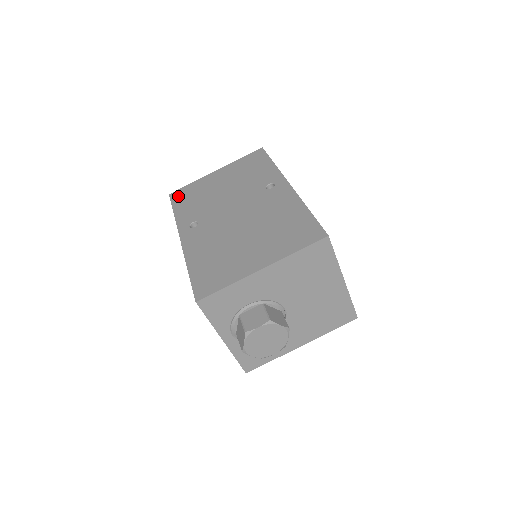
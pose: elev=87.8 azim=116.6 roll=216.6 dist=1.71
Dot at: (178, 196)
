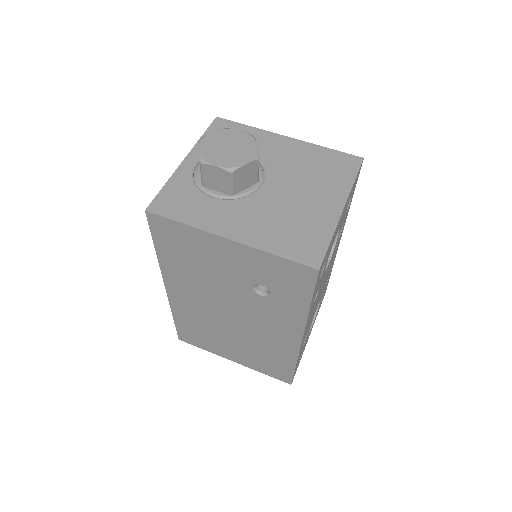
Dot at: occluded
